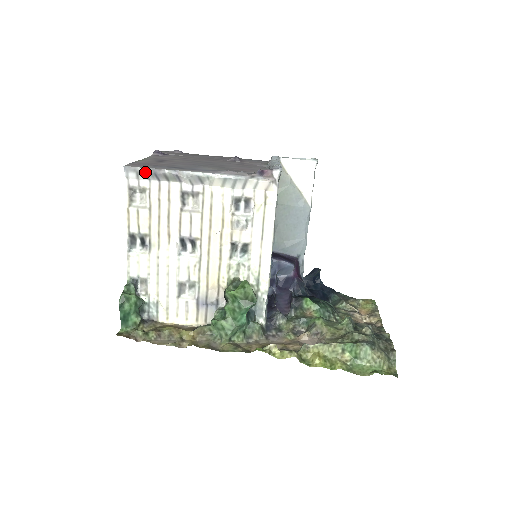
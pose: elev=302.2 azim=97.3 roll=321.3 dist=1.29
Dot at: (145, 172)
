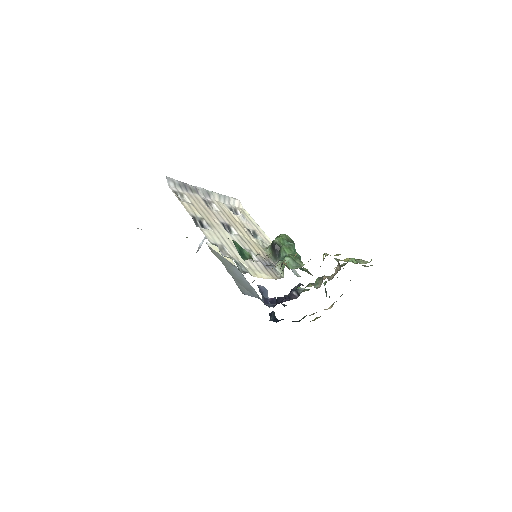
Dot at: (178, 183)
